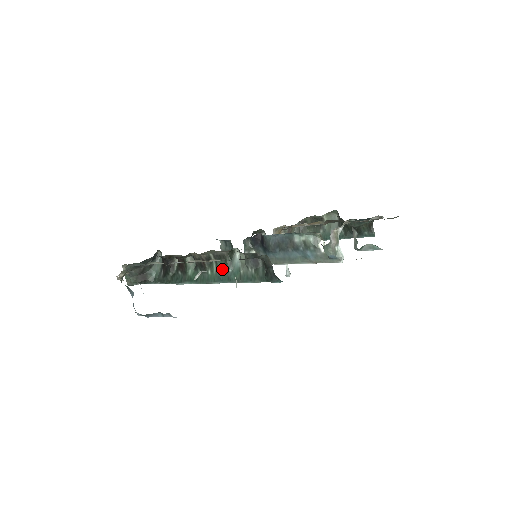
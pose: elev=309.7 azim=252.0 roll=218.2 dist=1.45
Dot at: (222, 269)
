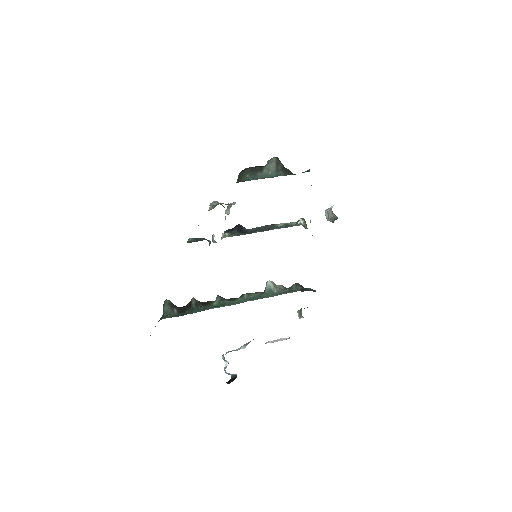
Dot at: (255, 295)
